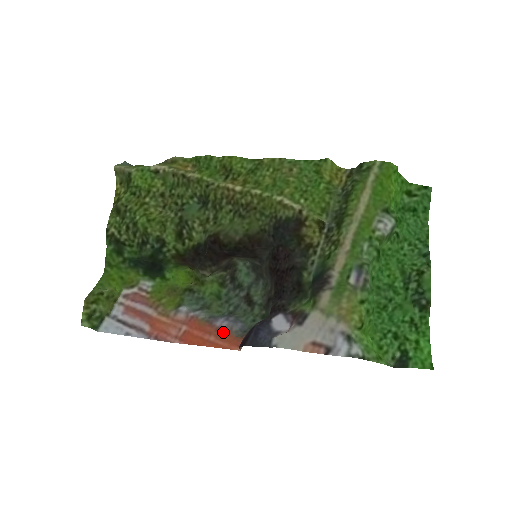
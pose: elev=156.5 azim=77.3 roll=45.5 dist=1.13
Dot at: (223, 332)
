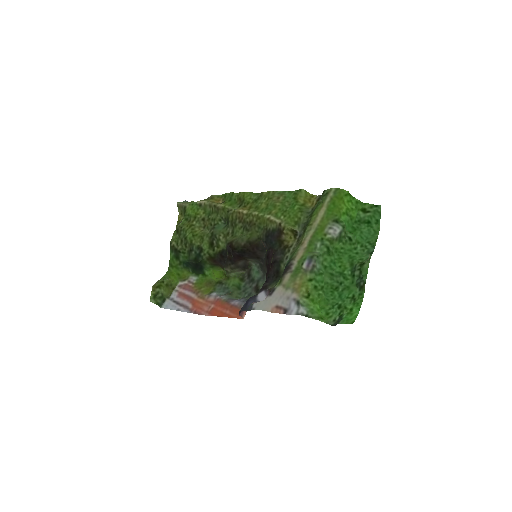
Dot at: (235, 308)
